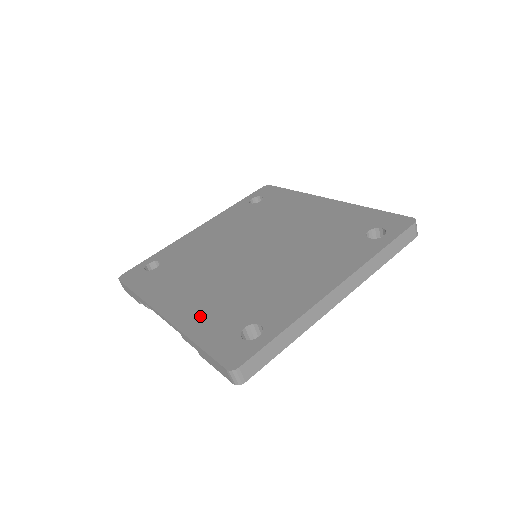
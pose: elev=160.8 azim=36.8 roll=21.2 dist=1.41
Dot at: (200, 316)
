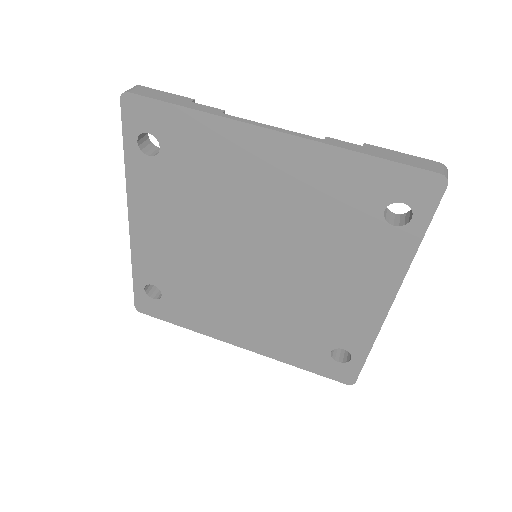
Dot at: (278, 346)
